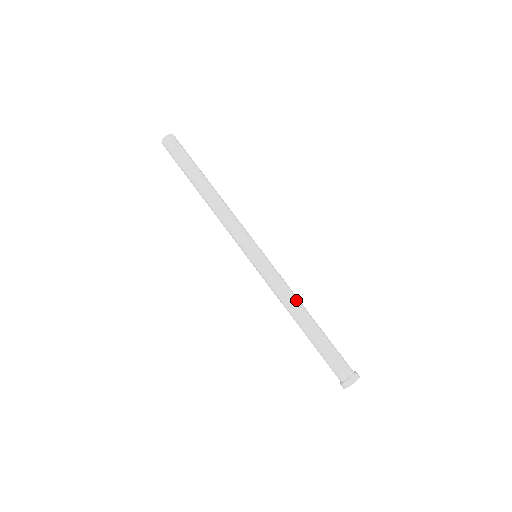
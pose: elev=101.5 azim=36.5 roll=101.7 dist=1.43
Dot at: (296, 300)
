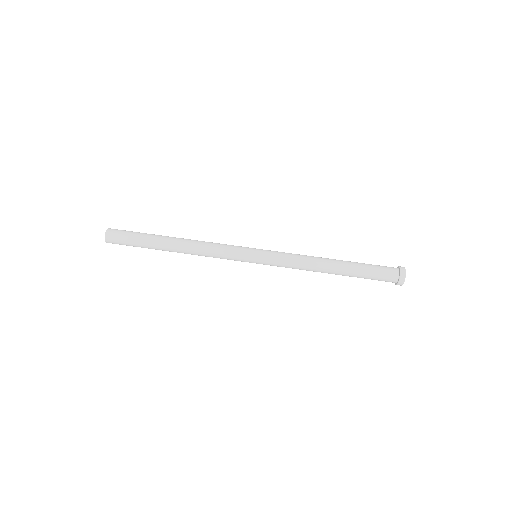
Dot at: (314, 258)
